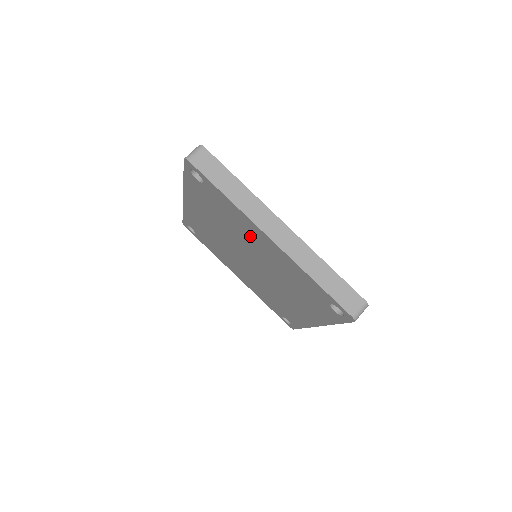
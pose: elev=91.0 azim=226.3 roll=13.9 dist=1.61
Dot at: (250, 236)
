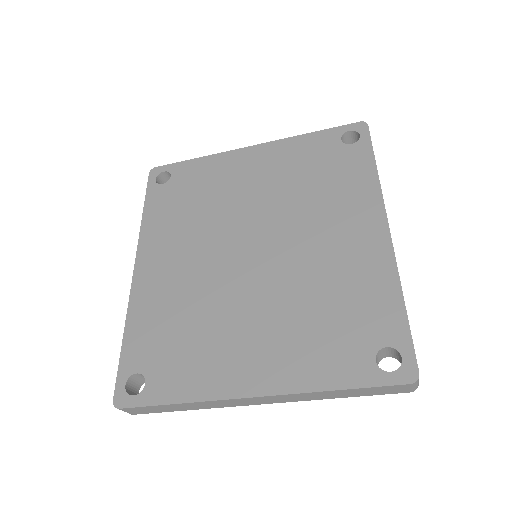
Dot at: occluded
